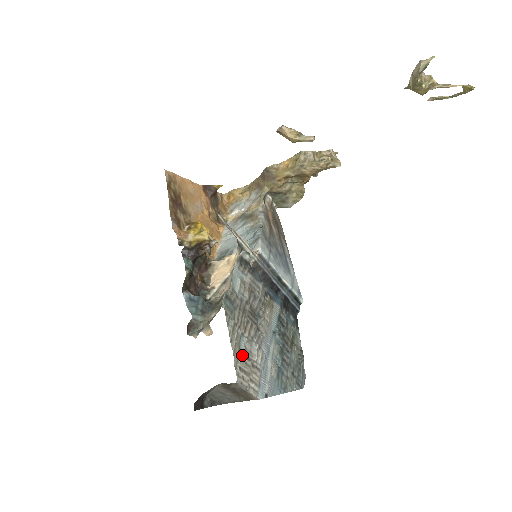
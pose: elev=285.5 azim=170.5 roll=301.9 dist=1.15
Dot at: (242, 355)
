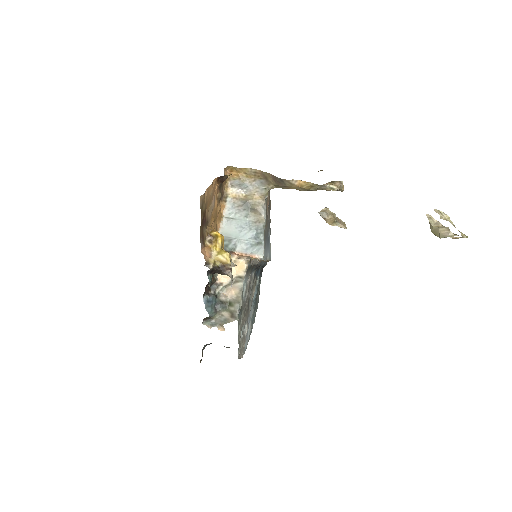
Dot at: (241, 340)
